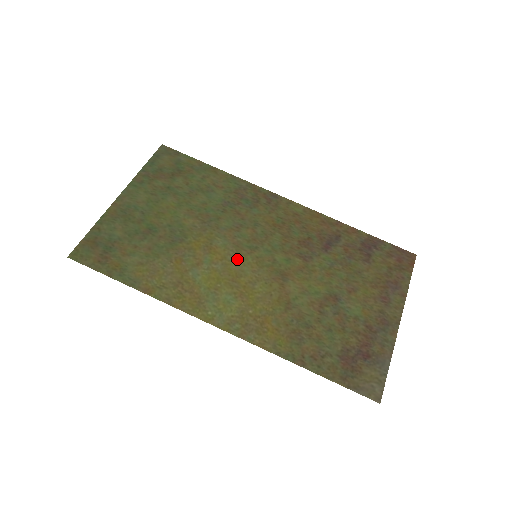
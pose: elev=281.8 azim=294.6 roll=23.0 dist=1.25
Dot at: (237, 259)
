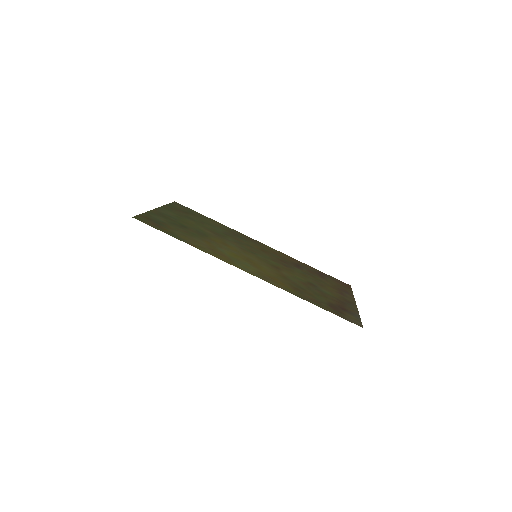
Dot at: (245, 253)
